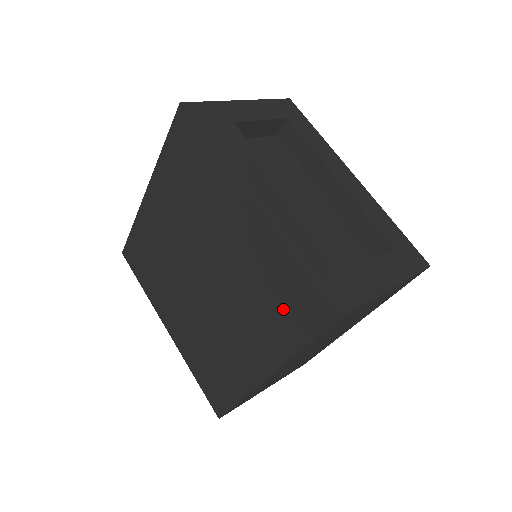
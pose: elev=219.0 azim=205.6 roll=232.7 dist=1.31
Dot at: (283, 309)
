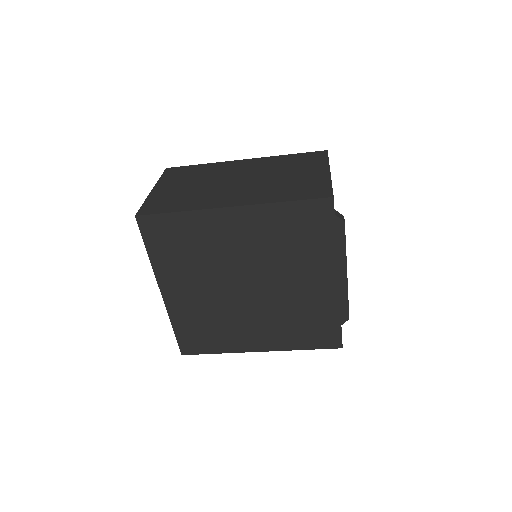
Dot at: (310, 331)
